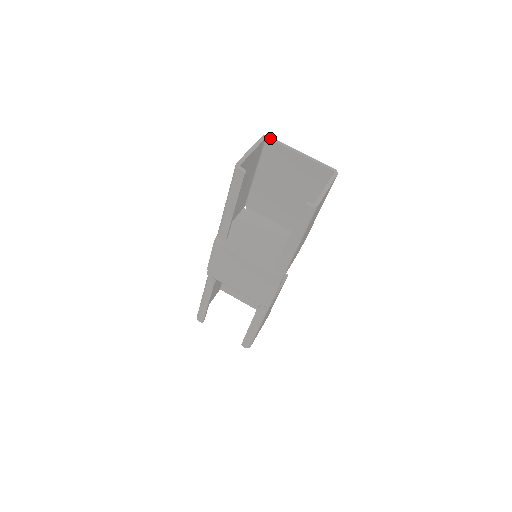
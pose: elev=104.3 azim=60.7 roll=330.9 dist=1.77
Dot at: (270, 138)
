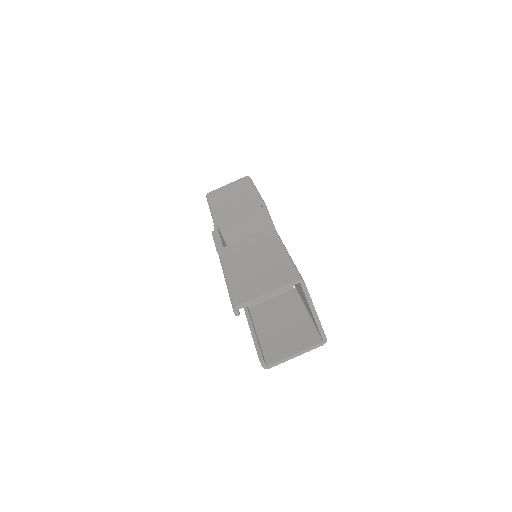
Dot at: (302, 285)
